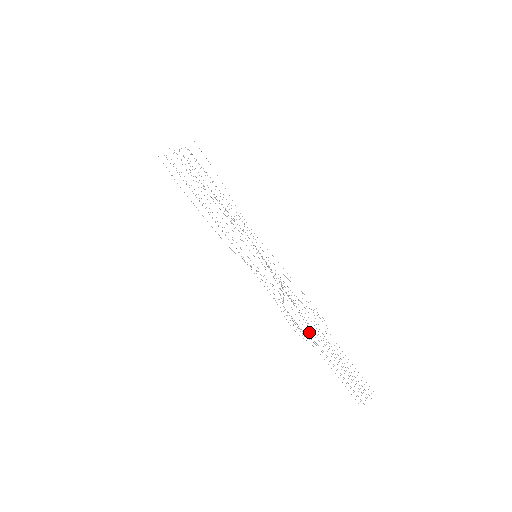
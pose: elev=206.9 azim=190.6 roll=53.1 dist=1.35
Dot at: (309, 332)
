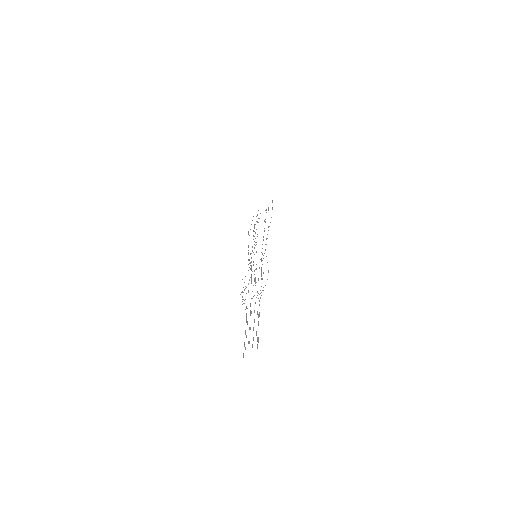
Dot at: occluded
